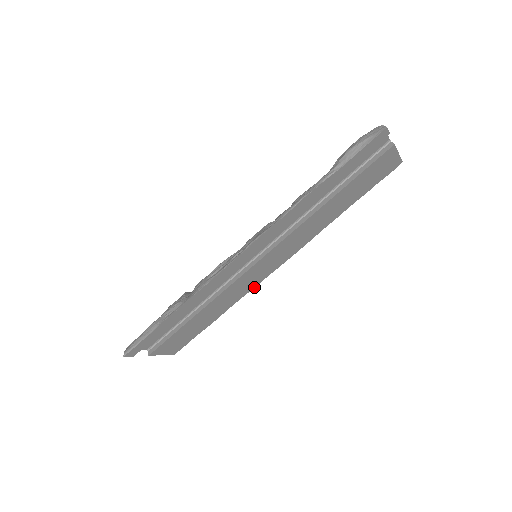
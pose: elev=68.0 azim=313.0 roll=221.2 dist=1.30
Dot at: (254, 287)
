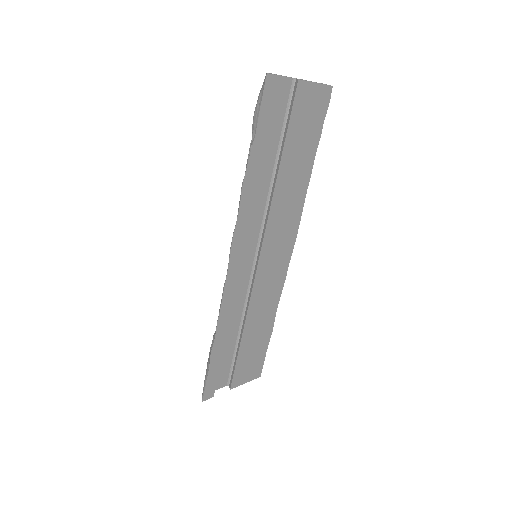
Dot at: (284, 282)
